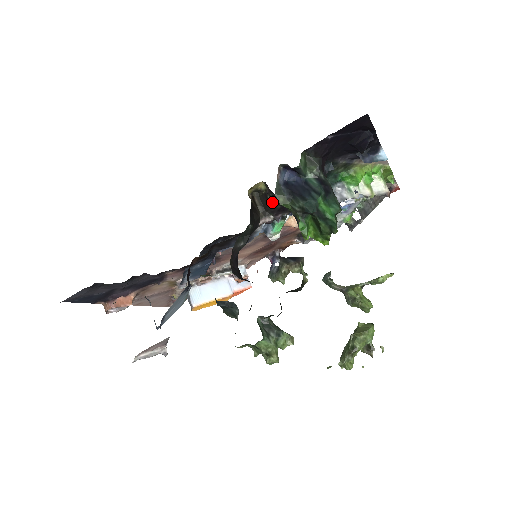
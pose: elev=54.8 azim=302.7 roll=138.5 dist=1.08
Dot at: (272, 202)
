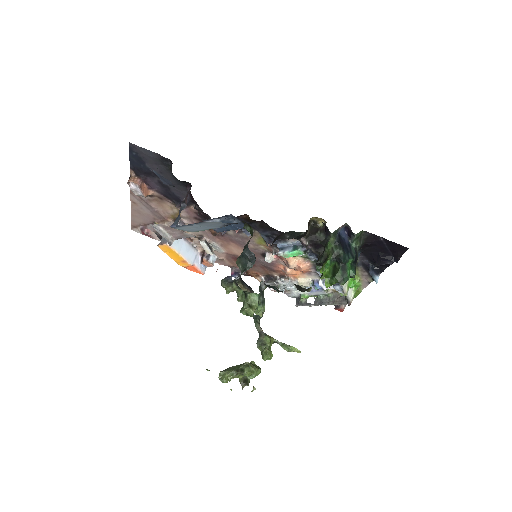
Dot at: (319, 236)
